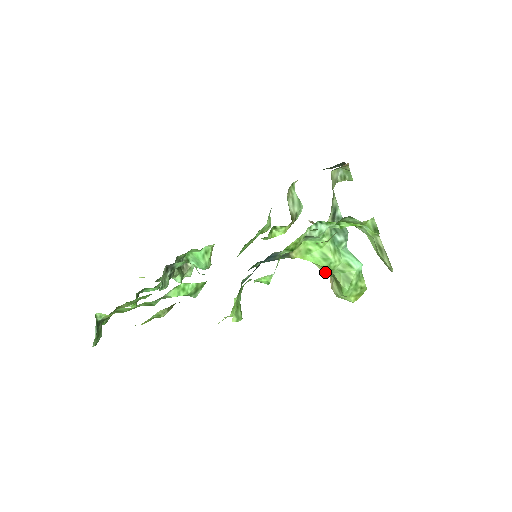
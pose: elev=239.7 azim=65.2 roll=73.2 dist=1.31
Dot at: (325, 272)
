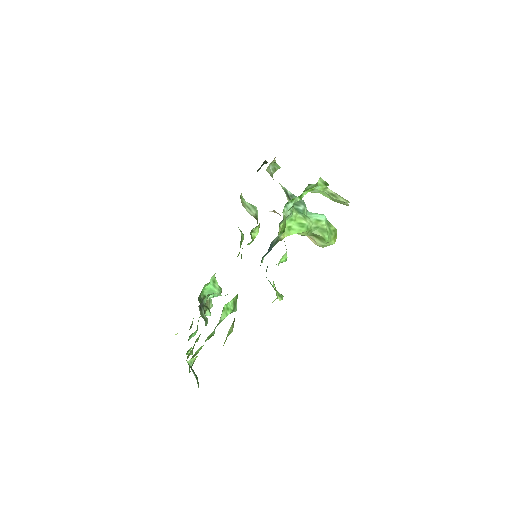
Dot at: occluded
